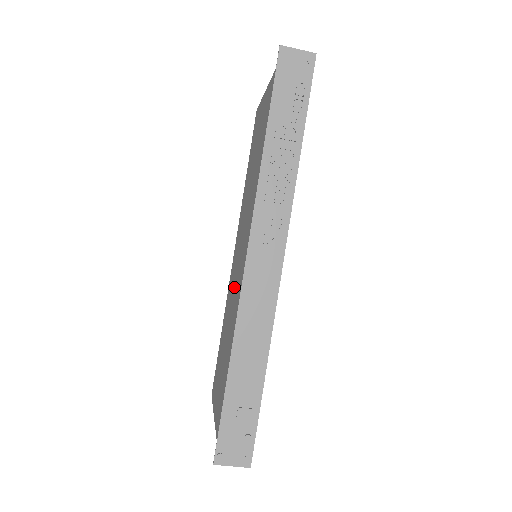
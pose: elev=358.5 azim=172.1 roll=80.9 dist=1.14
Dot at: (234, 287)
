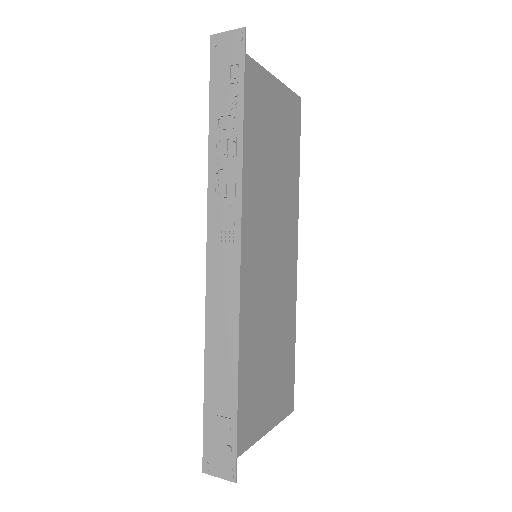
Dot at: occluded
